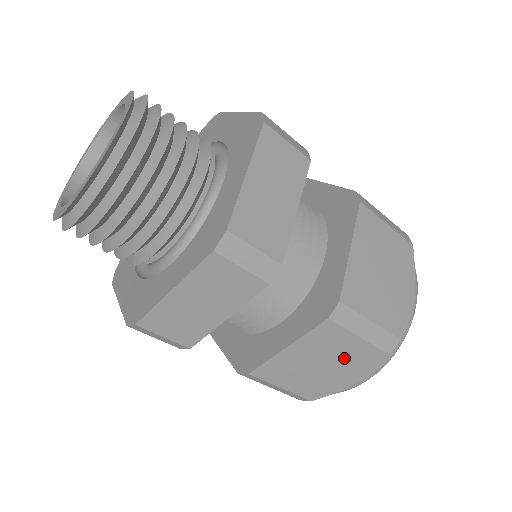
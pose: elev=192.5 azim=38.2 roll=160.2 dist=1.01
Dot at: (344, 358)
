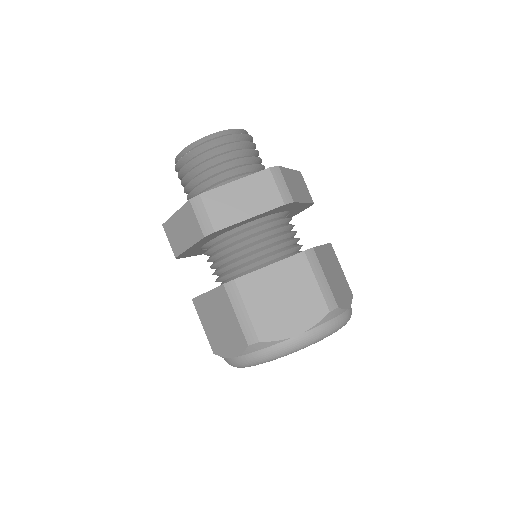
Dot at: (300, 298)
